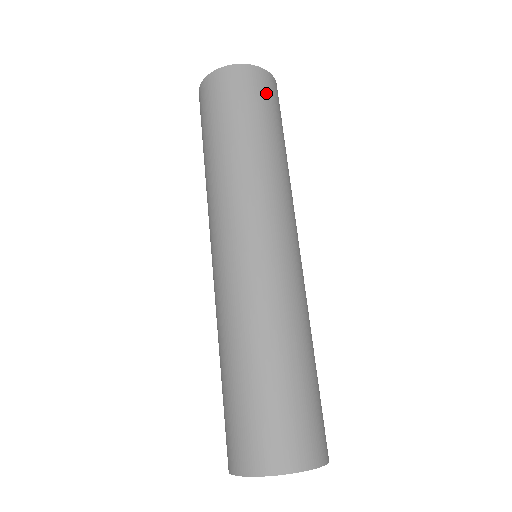
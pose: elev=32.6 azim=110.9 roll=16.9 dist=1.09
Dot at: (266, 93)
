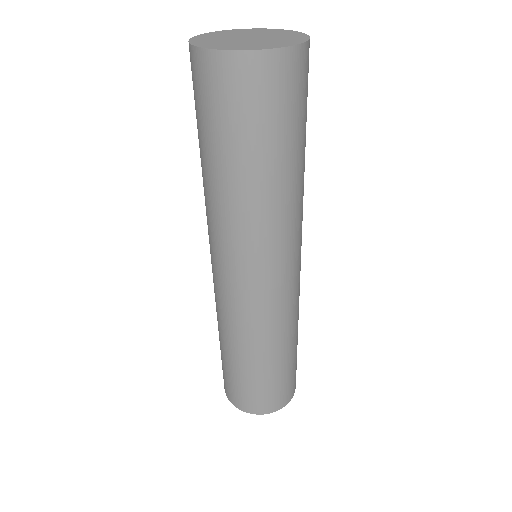
Dot at: (301, 89)
